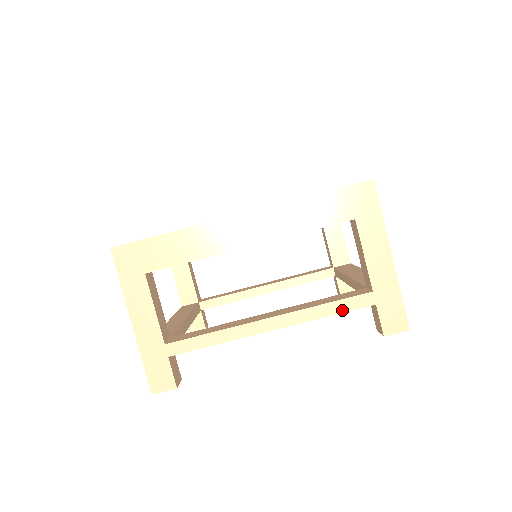
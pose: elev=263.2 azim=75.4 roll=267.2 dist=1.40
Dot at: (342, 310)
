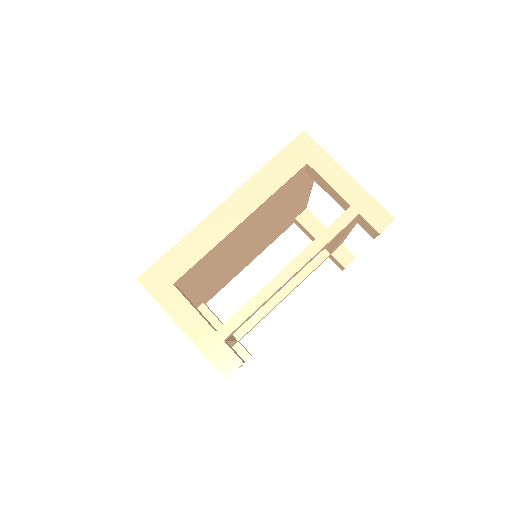
Dot at: (337, 231)
